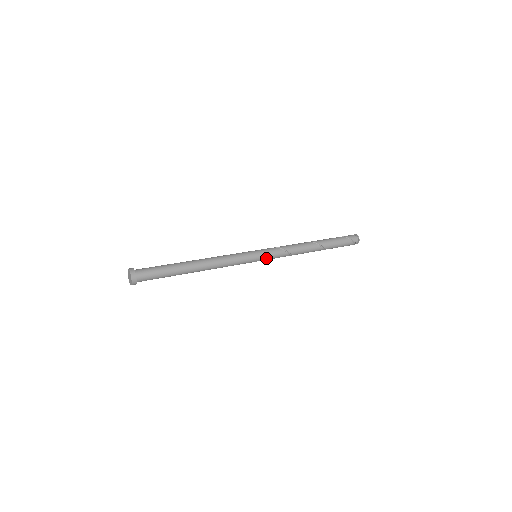
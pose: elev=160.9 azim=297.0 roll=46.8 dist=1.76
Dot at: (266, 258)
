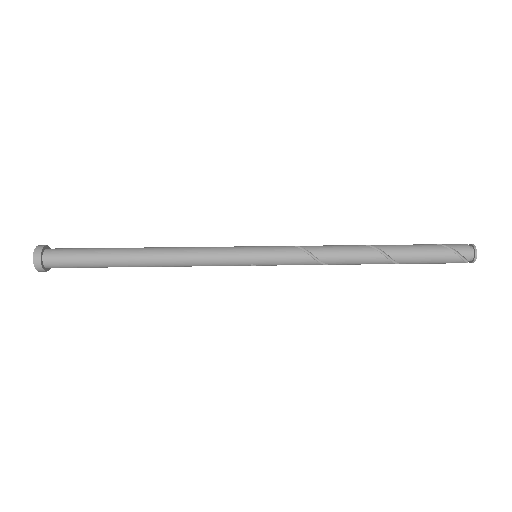
Dot at: (272, 262)
